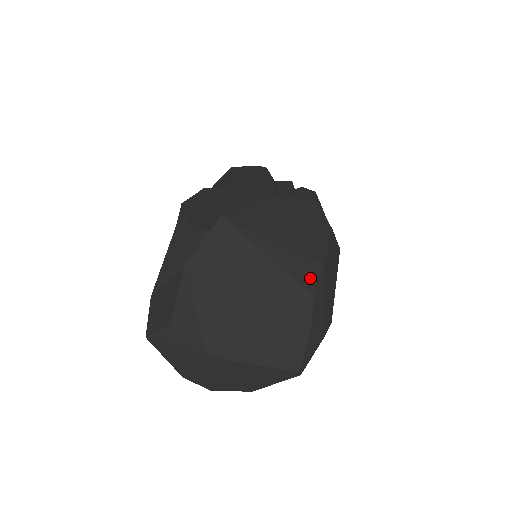
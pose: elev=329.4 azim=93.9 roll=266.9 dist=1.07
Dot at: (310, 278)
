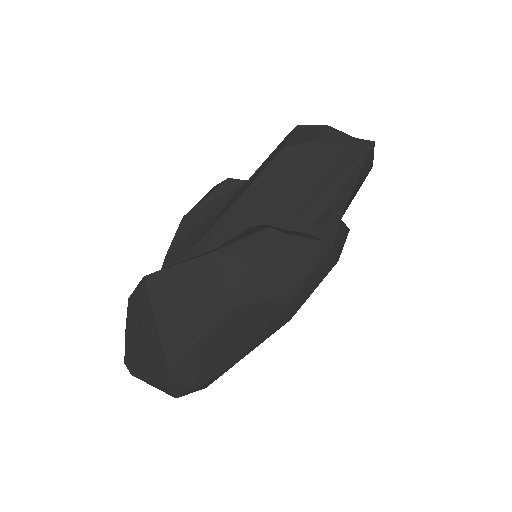
Dot at: (175, 355)
